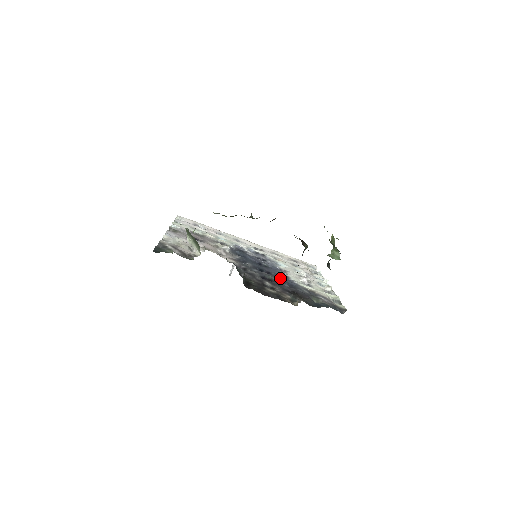
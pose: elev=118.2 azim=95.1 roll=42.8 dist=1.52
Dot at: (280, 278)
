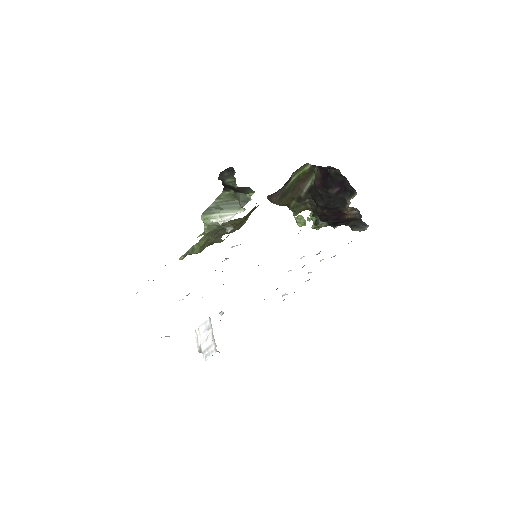
Dot at: occluded
